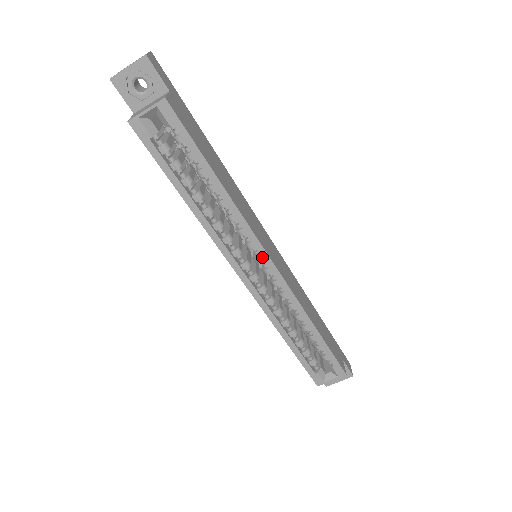
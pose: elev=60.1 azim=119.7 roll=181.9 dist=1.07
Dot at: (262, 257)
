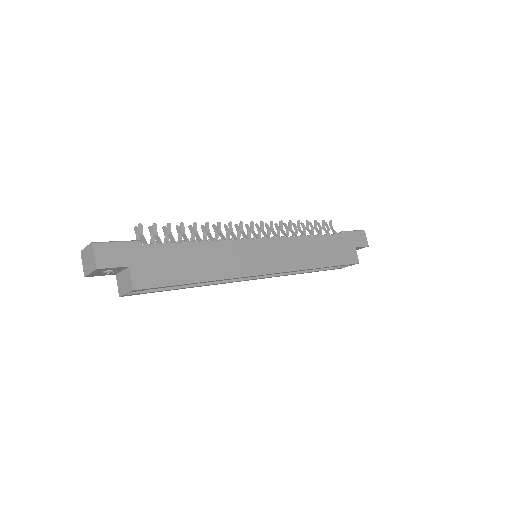
Dot at: occluded
